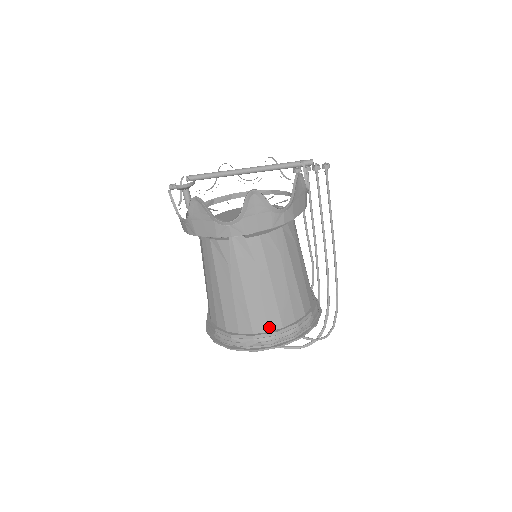
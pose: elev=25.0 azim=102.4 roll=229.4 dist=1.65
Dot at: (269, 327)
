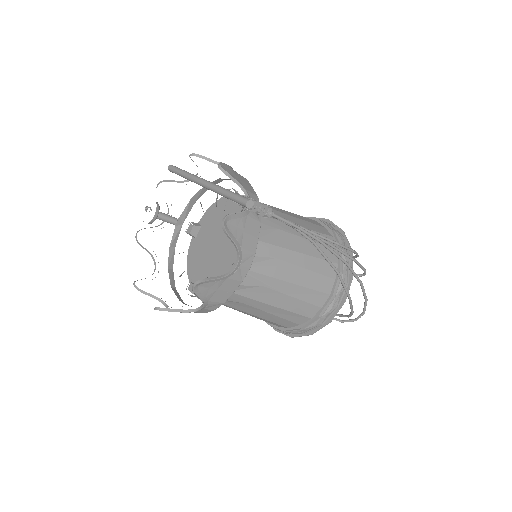
Dot at: (276, 325)
